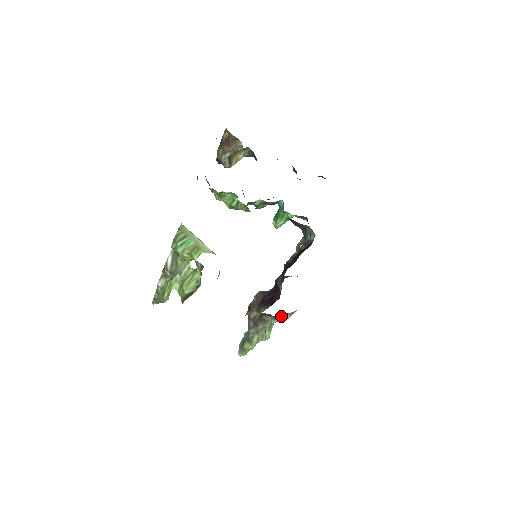
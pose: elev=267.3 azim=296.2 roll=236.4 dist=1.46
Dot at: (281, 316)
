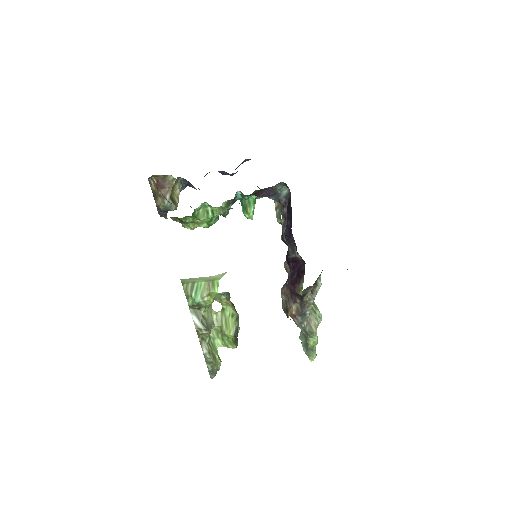
Dot at: (315, 287)
